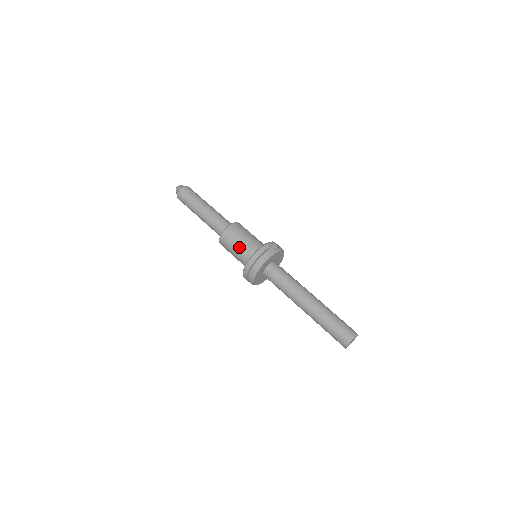
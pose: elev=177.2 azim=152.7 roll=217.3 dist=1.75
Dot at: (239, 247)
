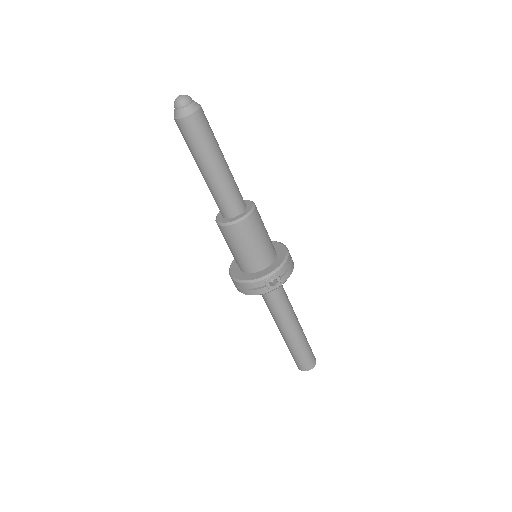
Dot at: (234, 253)
